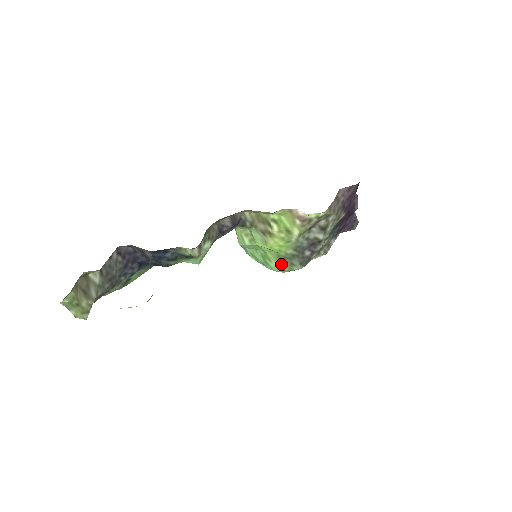
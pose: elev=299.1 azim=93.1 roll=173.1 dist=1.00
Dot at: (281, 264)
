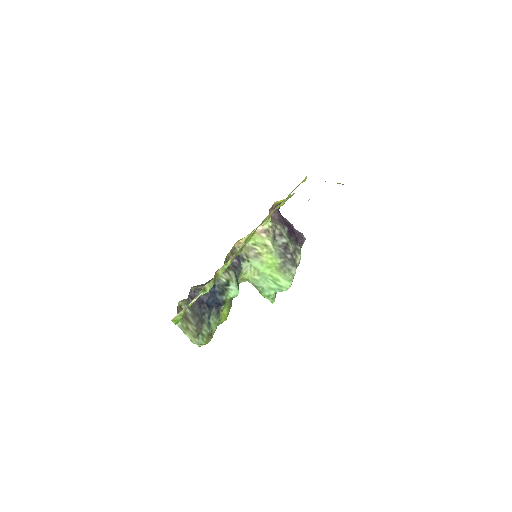
Dot at: (285, 276)
